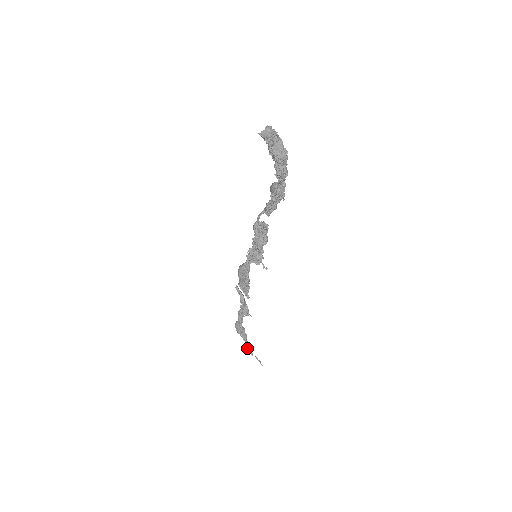
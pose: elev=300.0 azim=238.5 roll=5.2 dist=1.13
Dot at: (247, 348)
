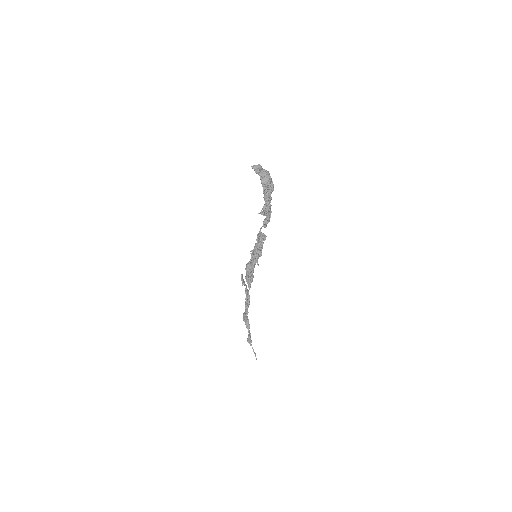
Dot at: (248, 338)
